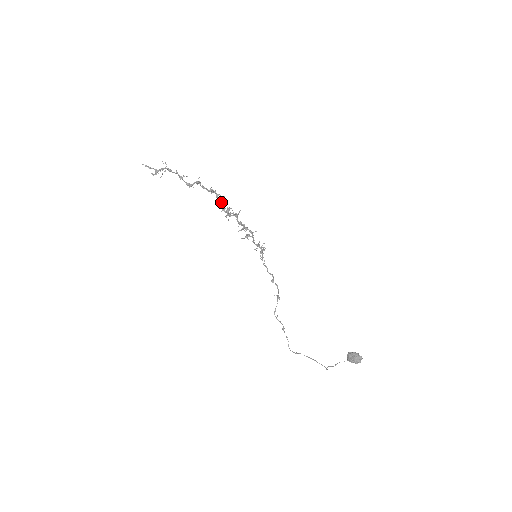
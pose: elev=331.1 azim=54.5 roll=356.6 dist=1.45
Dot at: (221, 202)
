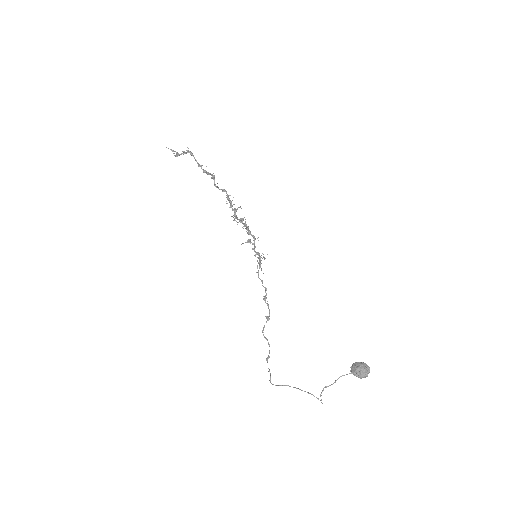
Dot at: (230, 202)
